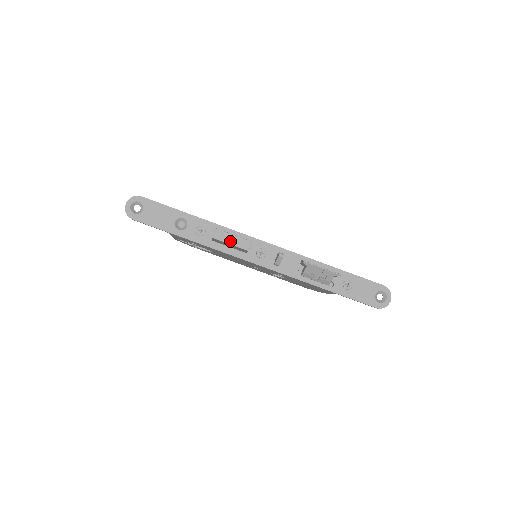
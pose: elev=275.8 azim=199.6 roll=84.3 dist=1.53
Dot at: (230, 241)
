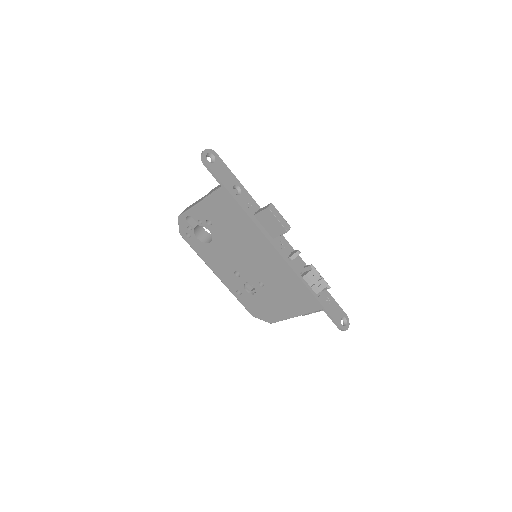
Dot at: (278, 217)
